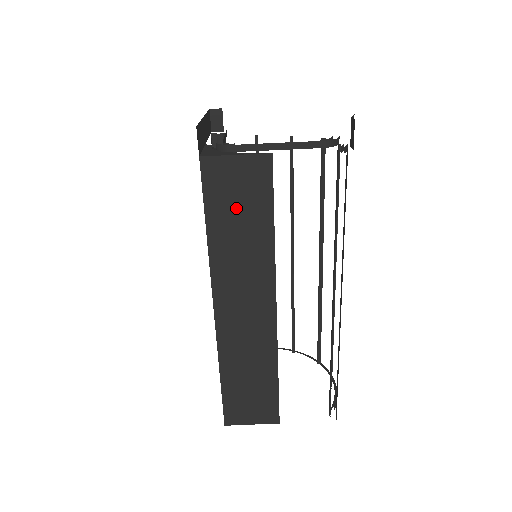
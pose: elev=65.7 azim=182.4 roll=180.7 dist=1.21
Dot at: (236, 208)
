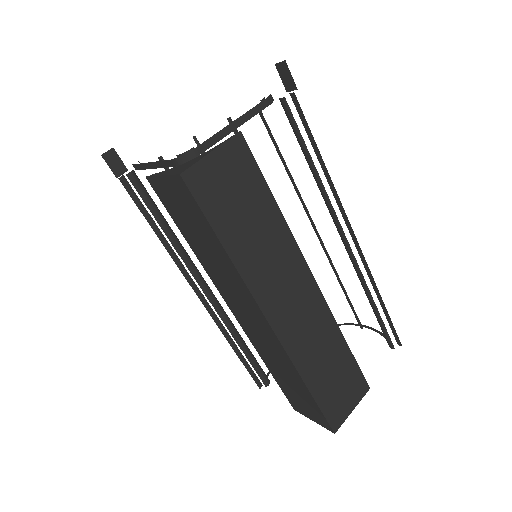
Dot at: (238, 207)
